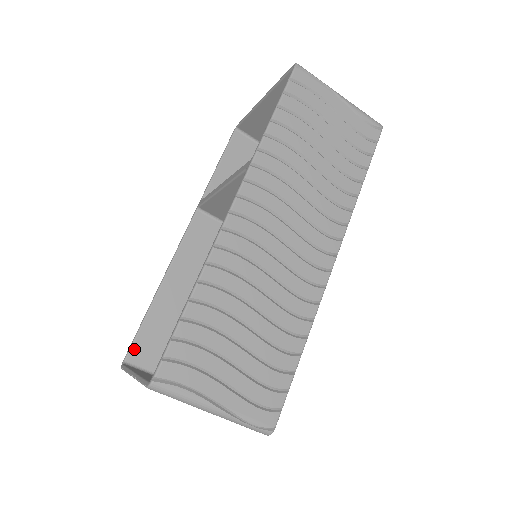
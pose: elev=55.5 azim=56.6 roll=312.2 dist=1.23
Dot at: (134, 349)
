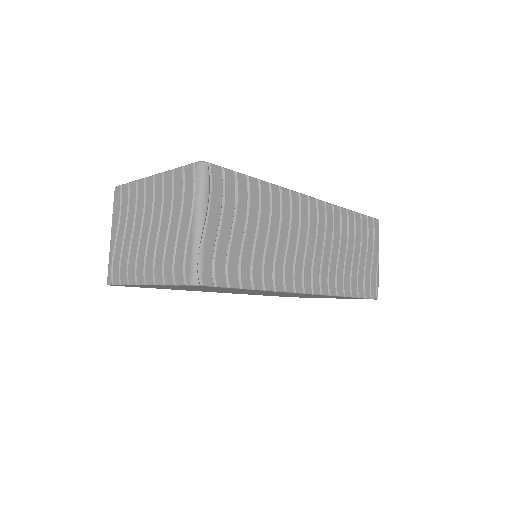
Dot at: occluded
